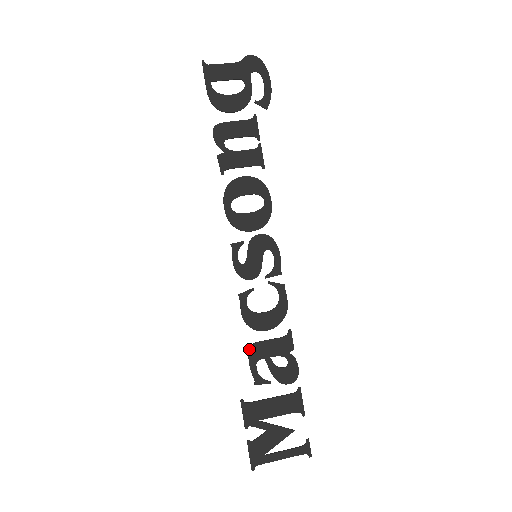
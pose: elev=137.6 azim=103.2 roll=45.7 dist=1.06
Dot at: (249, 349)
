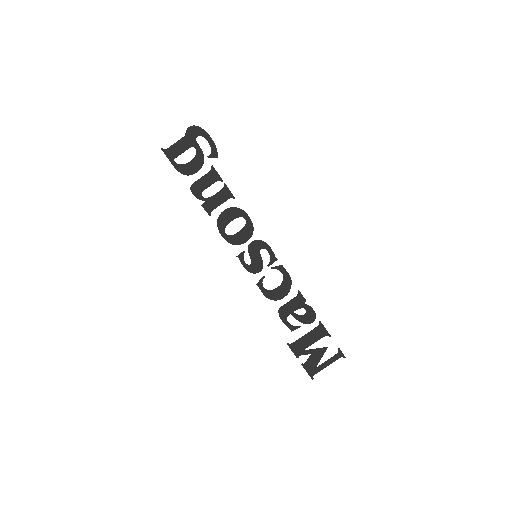
Dot at: occluded
